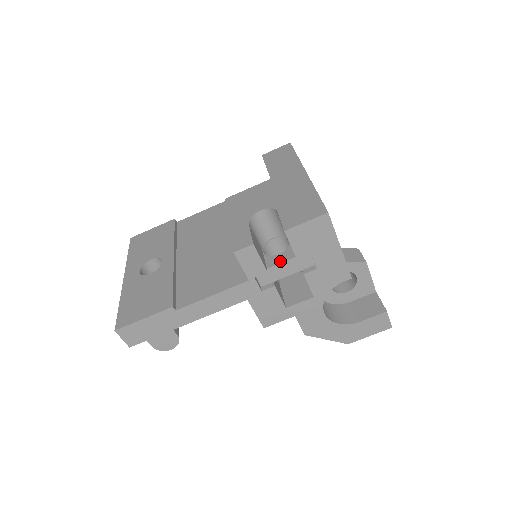
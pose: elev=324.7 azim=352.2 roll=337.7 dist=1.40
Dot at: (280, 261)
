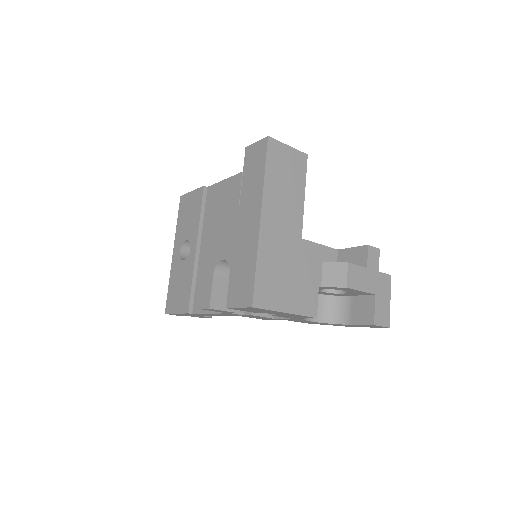
Dot at: occluded
